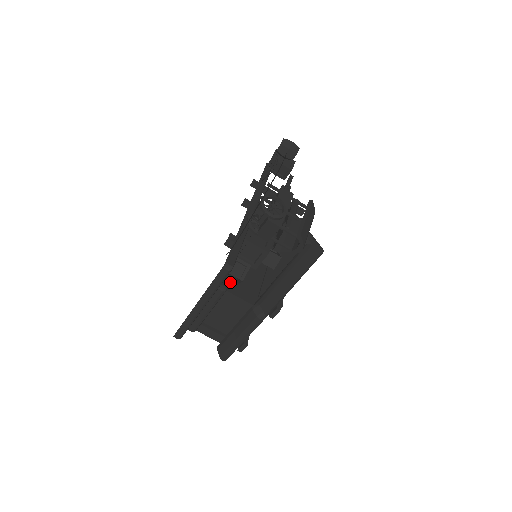
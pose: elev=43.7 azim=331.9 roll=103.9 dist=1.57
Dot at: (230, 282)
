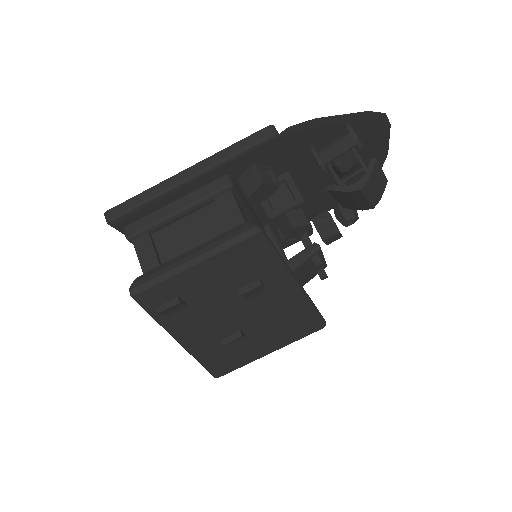
Dot at: (236, 197)
